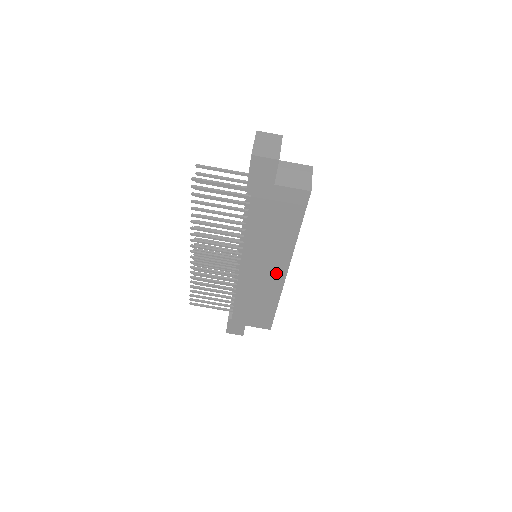
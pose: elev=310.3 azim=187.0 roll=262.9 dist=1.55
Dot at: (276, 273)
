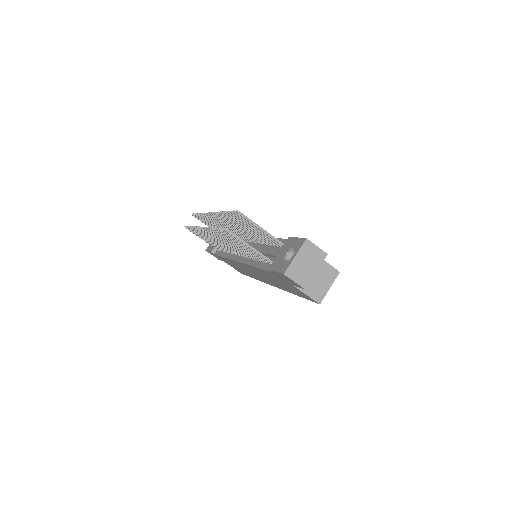
Dot at: (264, 280)
